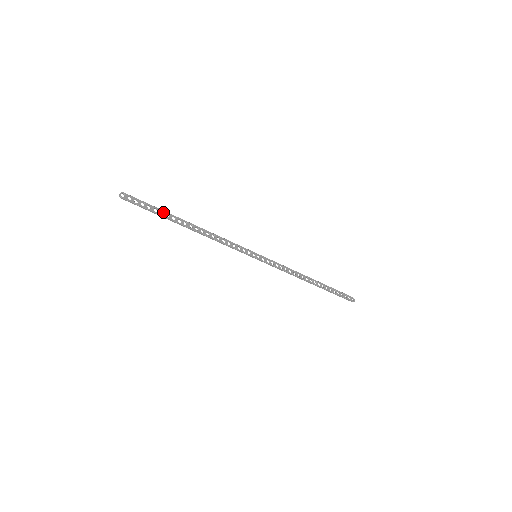
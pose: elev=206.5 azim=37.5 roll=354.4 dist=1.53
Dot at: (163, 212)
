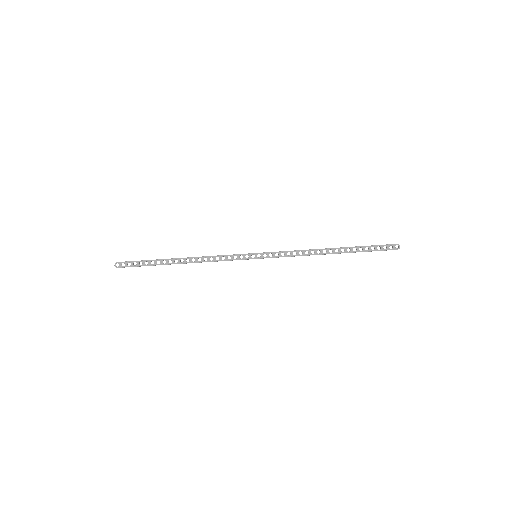
Dot at: occluded
